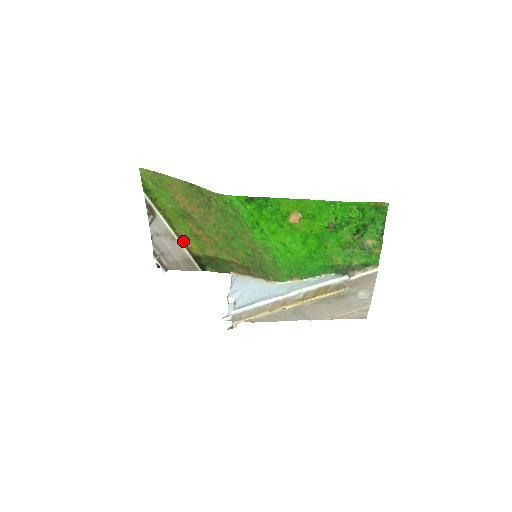
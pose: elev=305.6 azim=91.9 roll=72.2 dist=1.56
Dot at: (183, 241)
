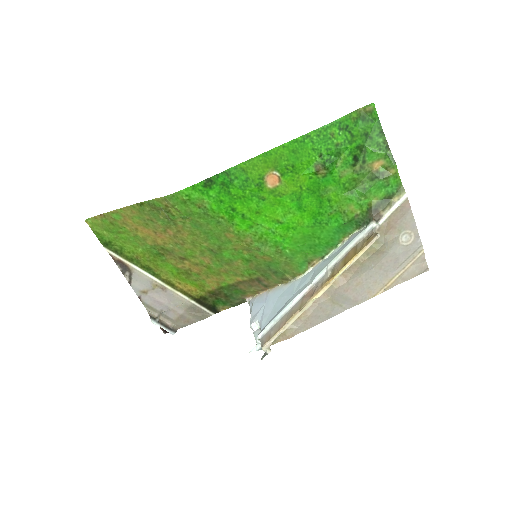
Dot at: (176, 287)
